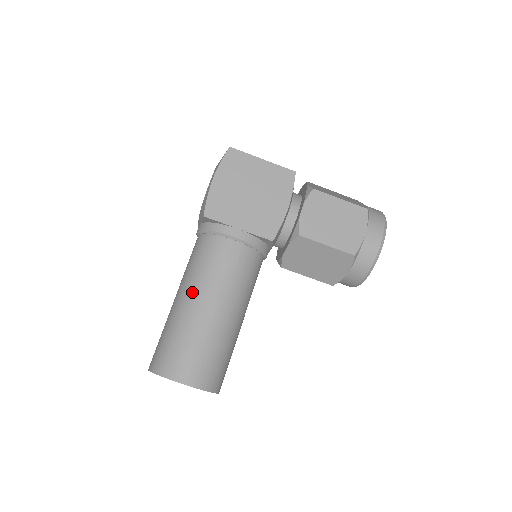
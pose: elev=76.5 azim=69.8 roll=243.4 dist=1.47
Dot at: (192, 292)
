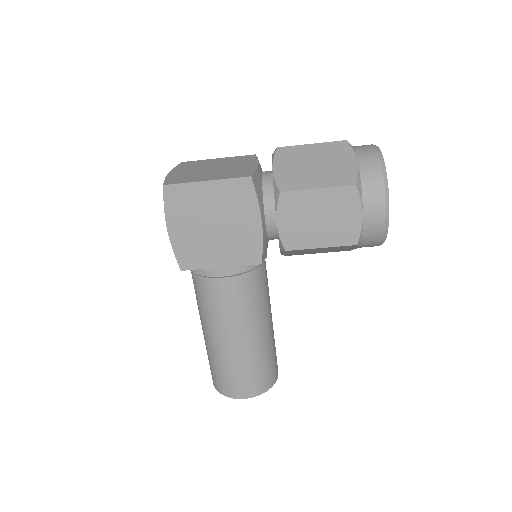
Dot at: (211, 331)
